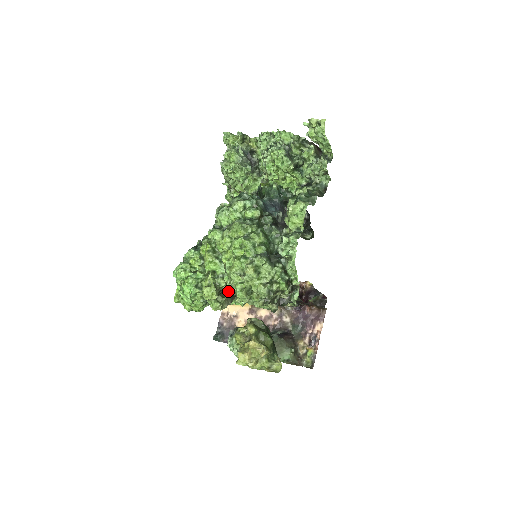
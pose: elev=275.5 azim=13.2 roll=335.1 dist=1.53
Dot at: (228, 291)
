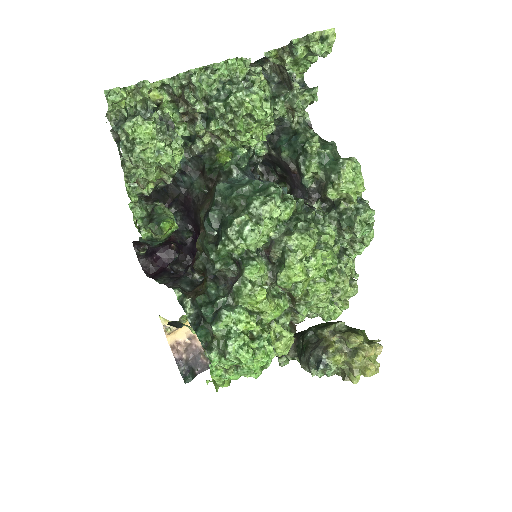
Dot at: occluded
